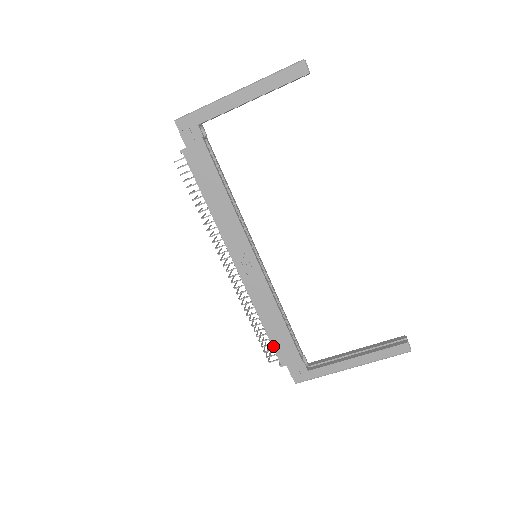
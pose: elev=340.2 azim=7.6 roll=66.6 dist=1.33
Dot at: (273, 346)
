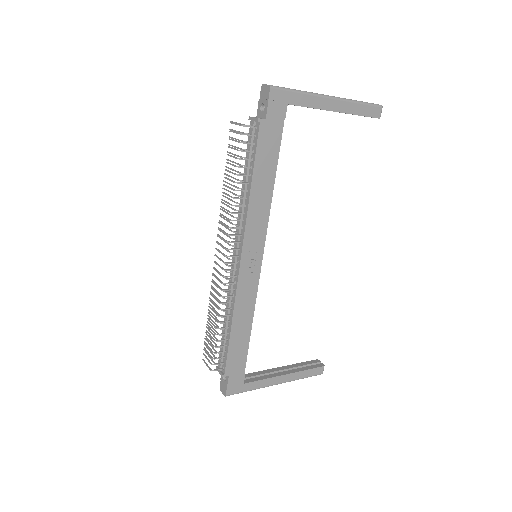
Dot at: (228, 354)
